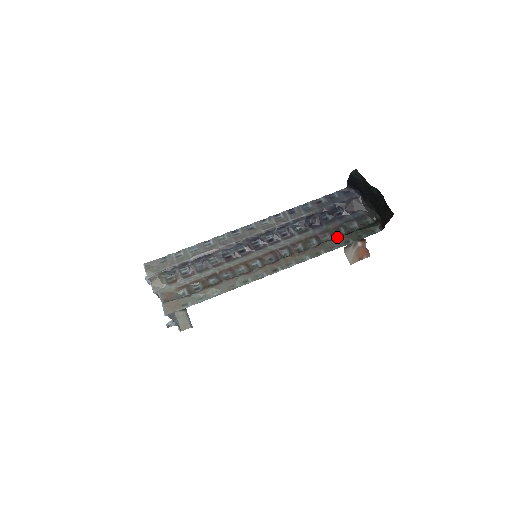
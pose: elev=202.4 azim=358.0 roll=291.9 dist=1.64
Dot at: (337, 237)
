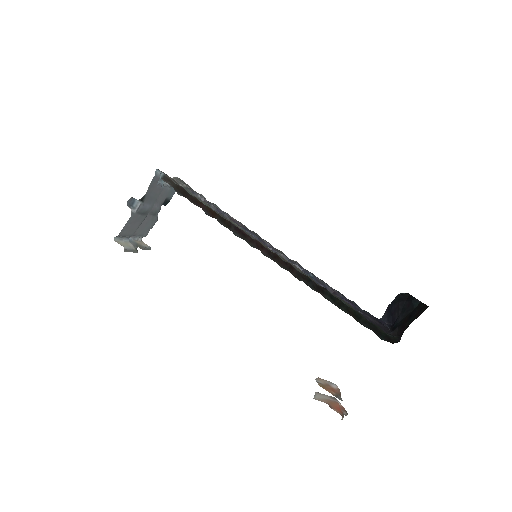
Dot at: occluded
